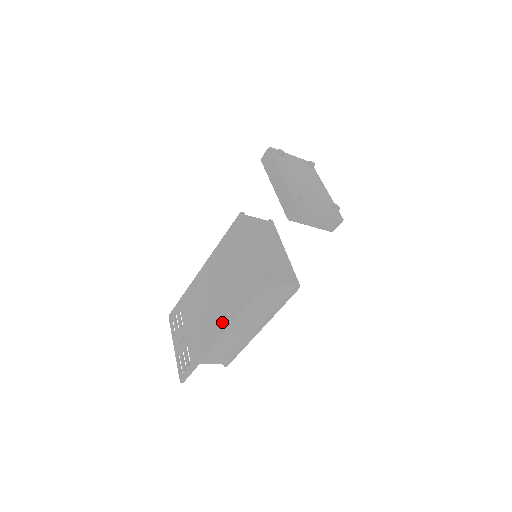
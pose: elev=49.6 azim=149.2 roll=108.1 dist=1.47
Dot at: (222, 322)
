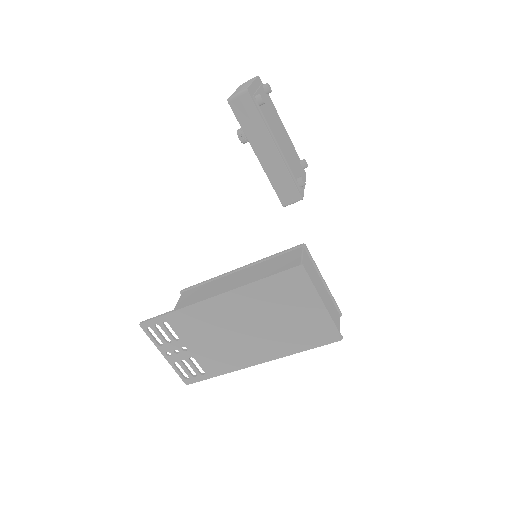
Dot at: (265, 354)
